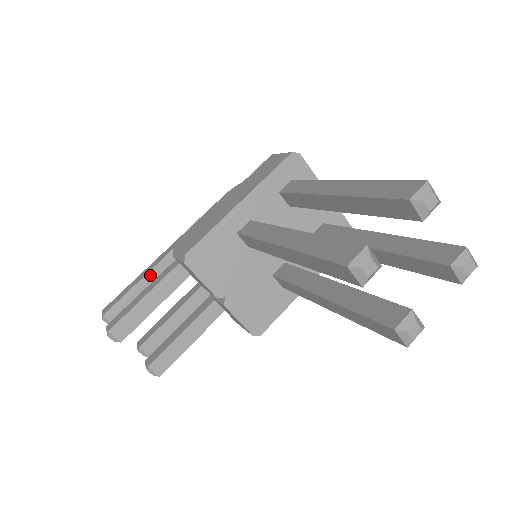
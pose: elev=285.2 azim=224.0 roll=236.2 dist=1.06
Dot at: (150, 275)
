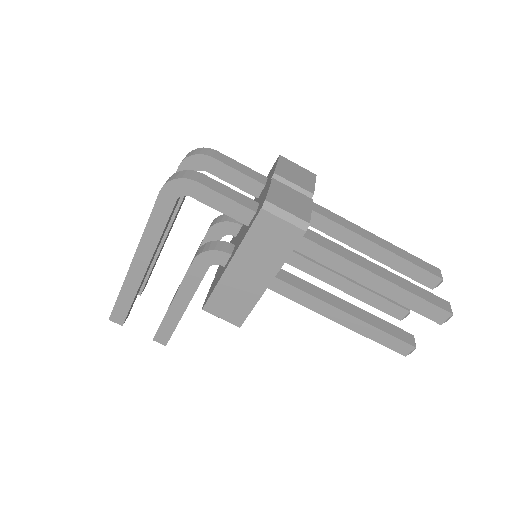
Dot at: (139, 288)
